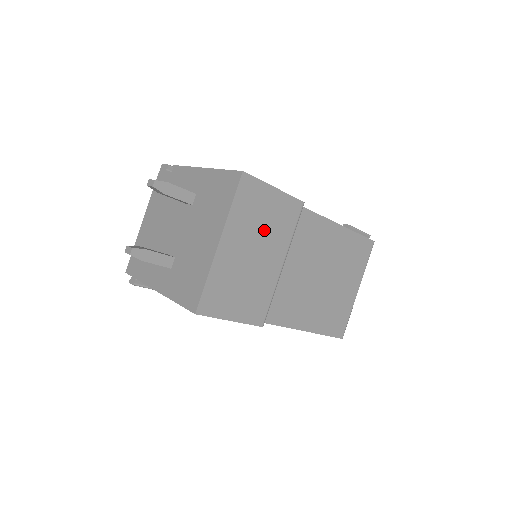
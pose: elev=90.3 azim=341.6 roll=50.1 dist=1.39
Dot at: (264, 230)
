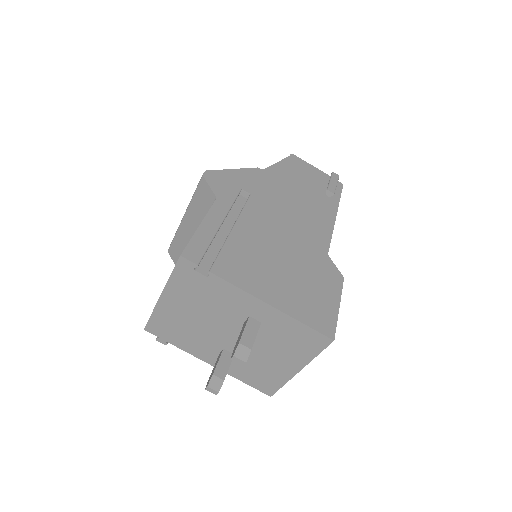
Dot at: occluded
